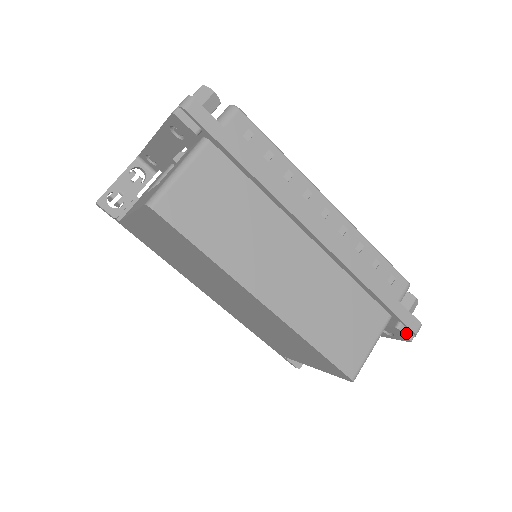
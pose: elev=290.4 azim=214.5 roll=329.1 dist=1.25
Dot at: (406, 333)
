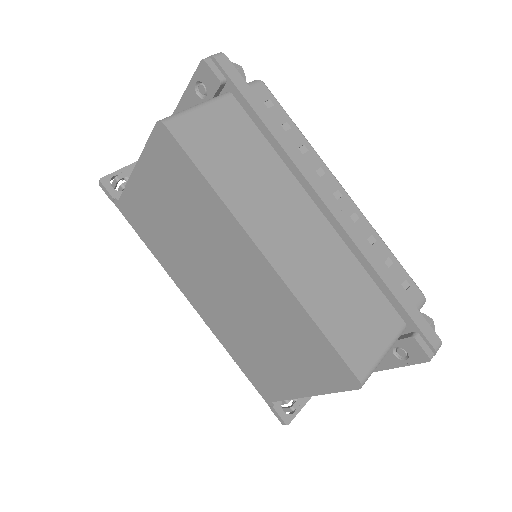
Dot at: (424, 347)
